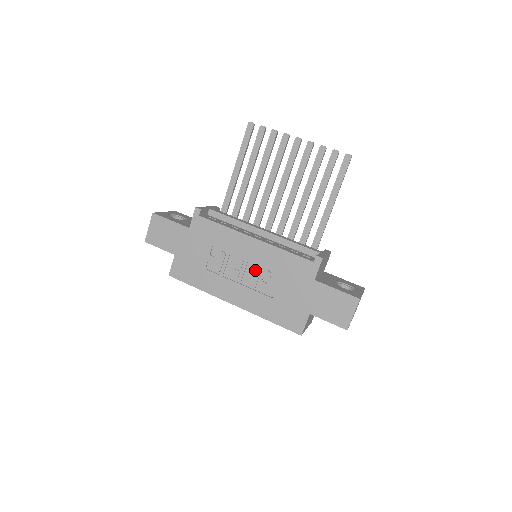
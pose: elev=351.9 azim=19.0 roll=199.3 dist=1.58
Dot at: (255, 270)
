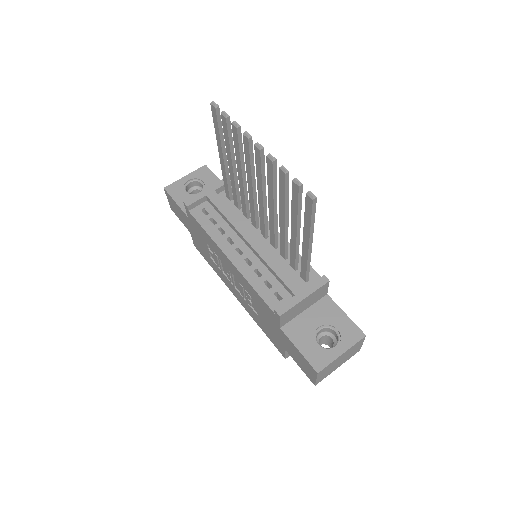
Dot at: (239, 285)
